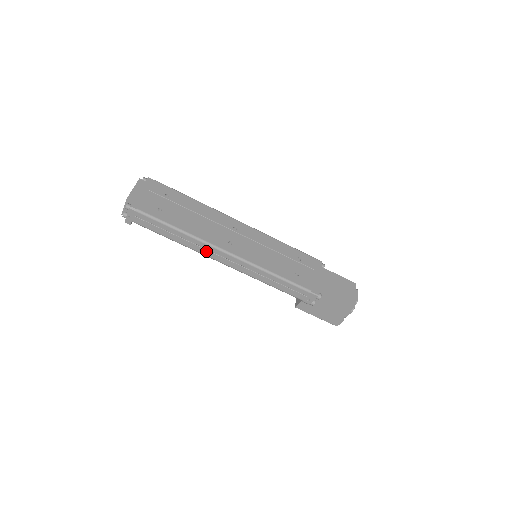
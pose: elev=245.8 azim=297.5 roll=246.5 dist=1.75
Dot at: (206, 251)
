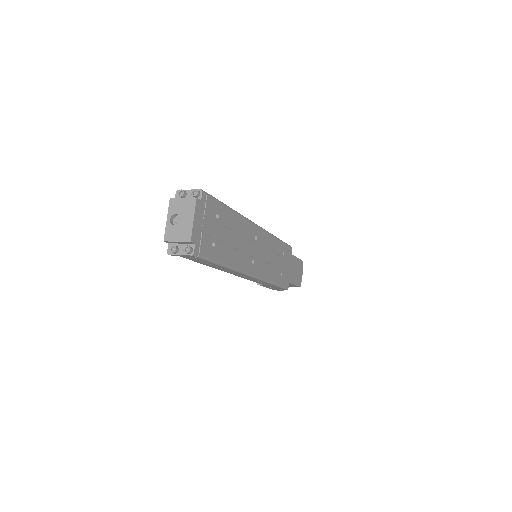
Dot at: (232, 272)
